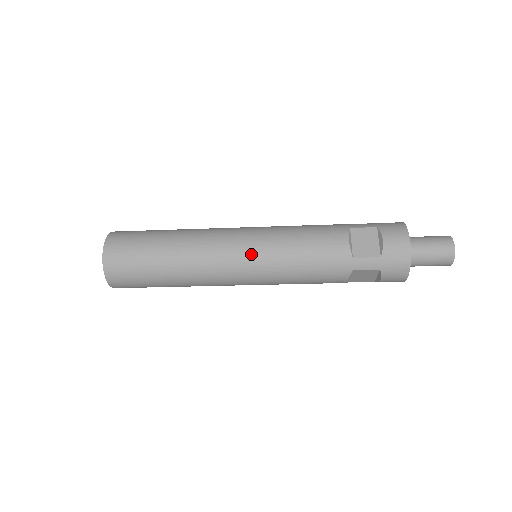
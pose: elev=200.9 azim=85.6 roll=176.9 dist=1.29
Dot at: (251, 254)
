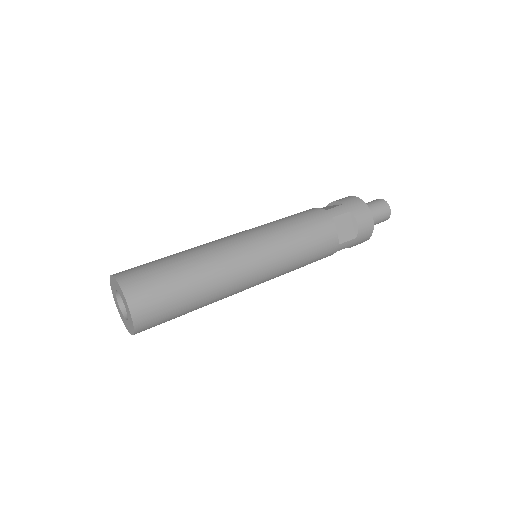
Dot at: (270, 267)
